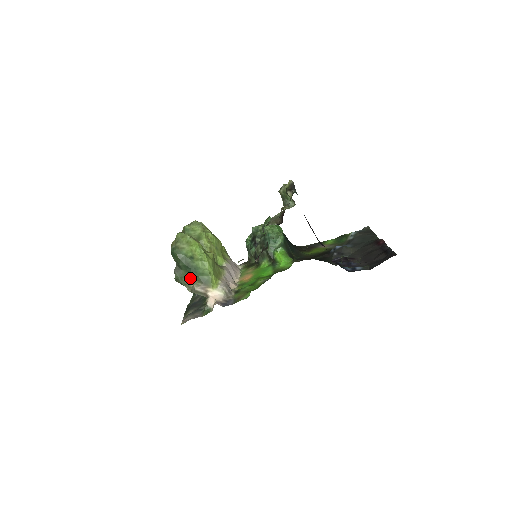
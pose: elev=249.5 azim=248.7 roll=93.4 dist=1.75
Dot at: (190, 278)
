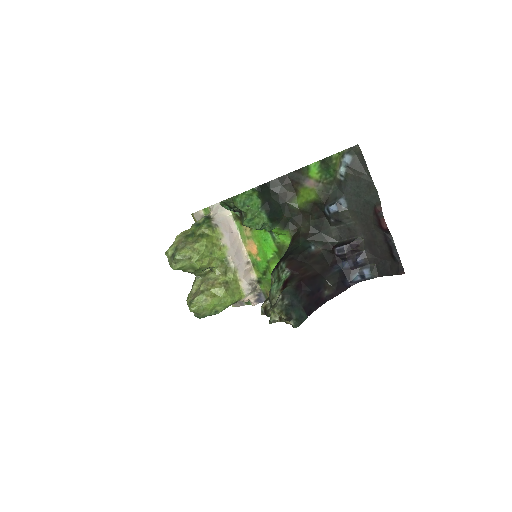
Dot at: occluded
